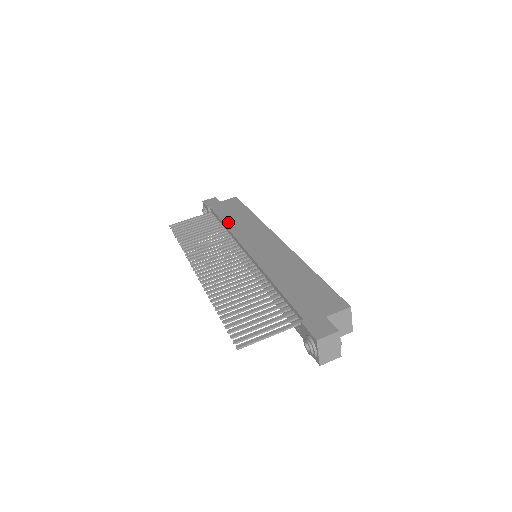
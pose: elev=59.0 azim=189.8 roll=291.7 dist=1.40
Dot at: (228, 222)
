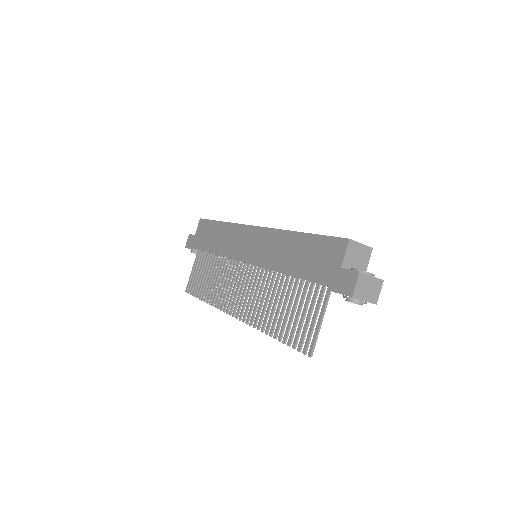
Dot at: (214, 249)
